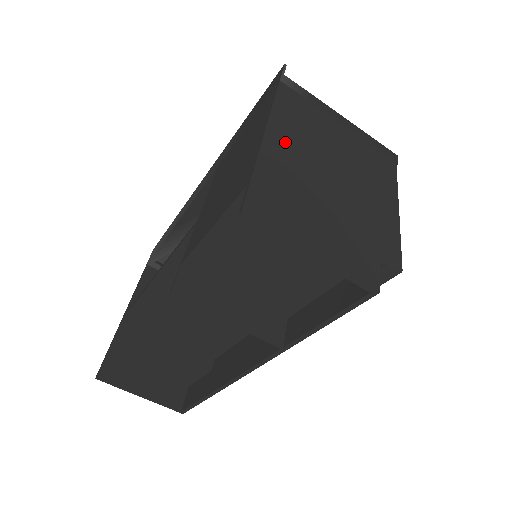
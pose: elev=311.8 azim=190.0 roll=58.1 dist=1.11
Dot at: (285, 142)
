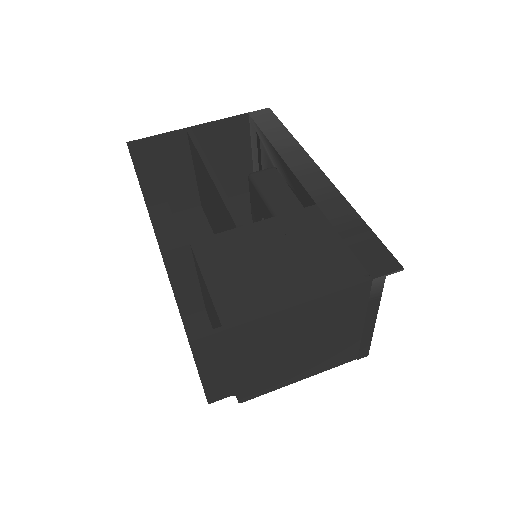
Dot at: (293, 319)
